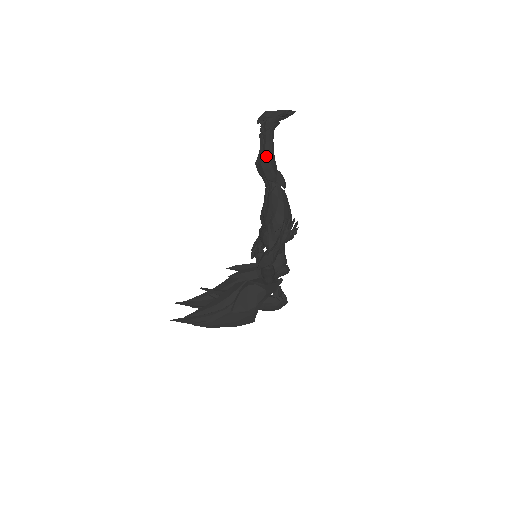
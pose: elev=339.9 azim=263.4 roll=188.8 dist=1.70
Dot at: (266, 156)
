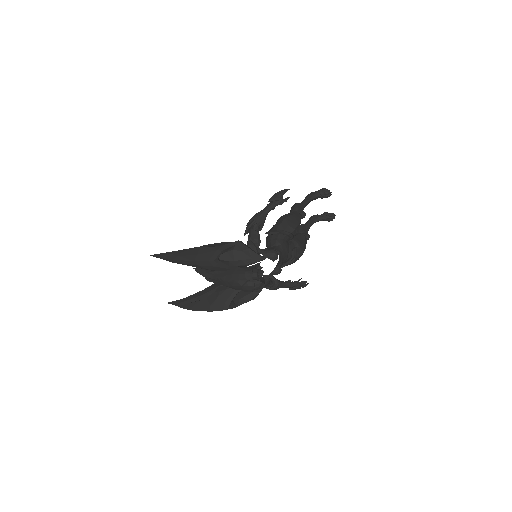
Dot at: occluded
